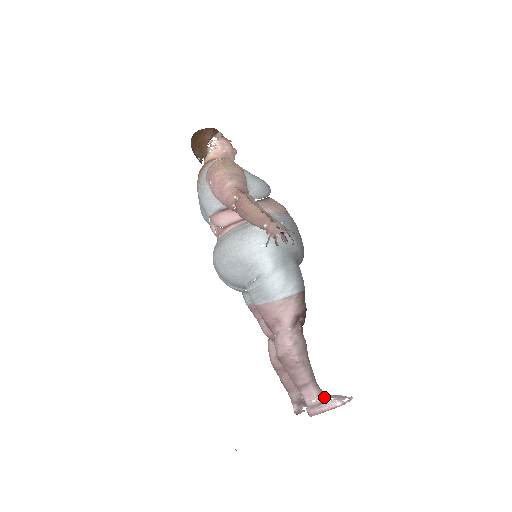
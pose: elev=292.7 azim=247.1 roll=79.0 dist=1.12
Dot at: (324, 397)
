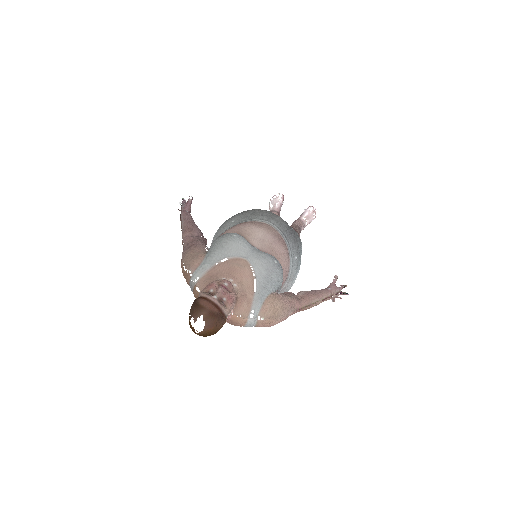
Dot at: (304, 225)
